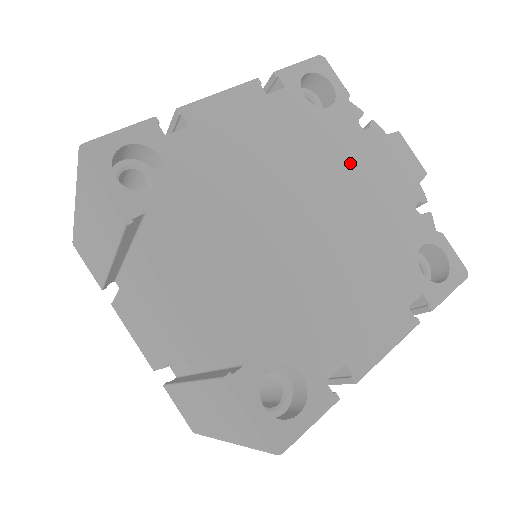
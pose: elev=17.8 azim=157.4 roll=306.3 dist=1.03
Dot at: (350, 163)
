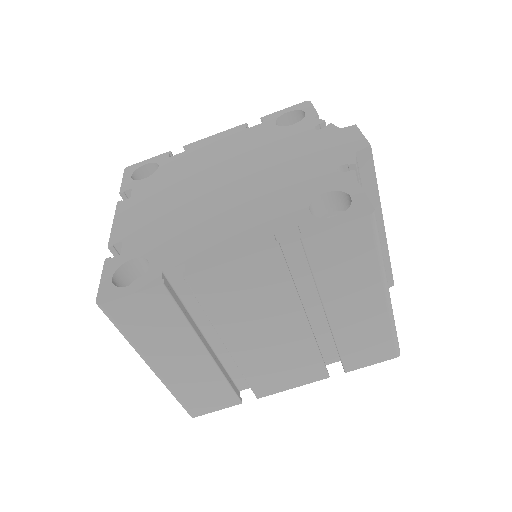
Dot at: (287, 151)
